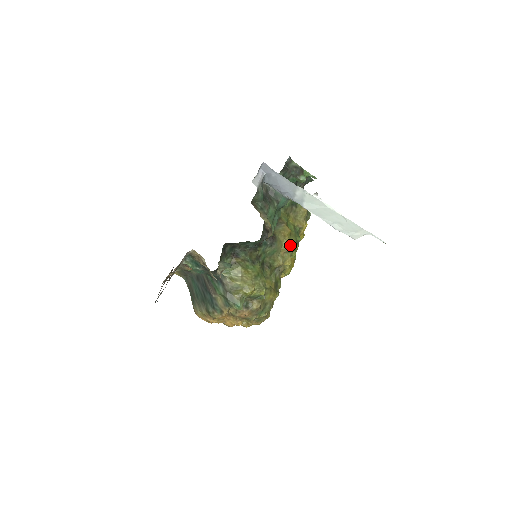
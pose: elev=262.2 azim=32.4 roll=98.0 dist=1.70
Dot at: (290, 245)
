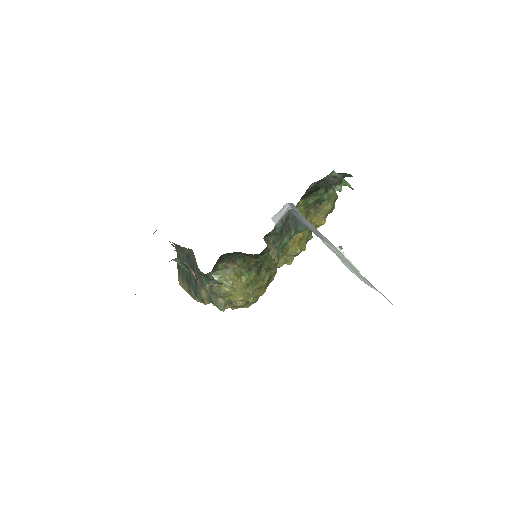
Dot at: (297, 252)
